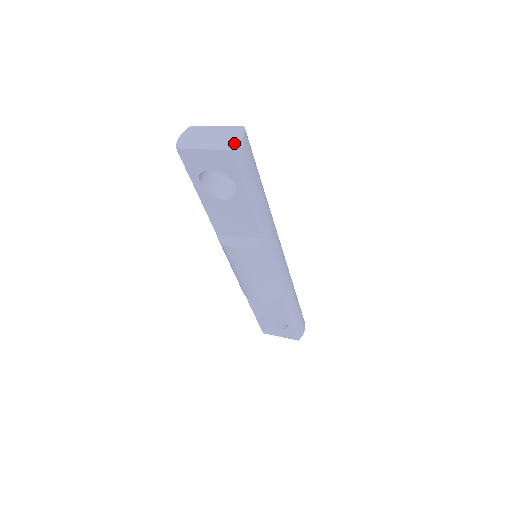
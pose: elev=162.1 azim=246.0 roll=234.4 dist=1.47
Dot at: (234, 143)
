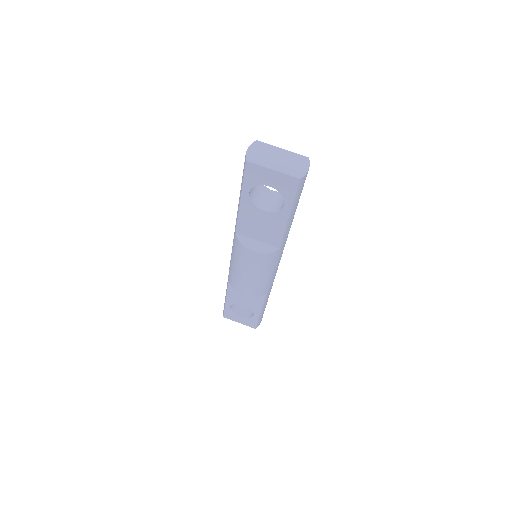
Dot at: (302, 172)
